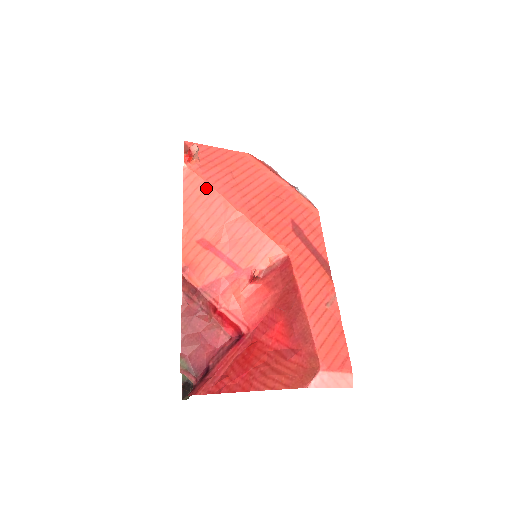
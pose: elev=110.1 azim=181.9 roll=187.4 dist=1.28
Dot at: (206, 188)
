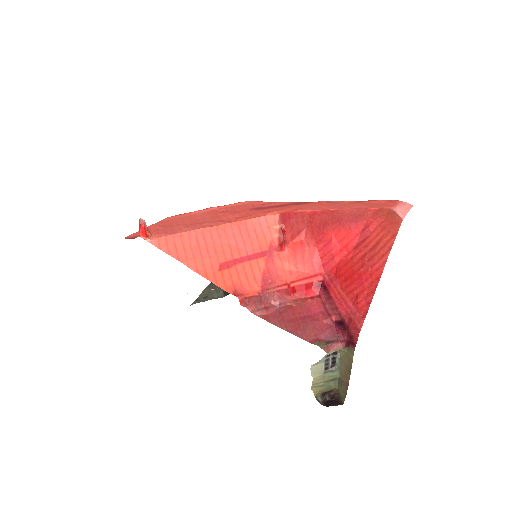
Dot at: (181, 237)
